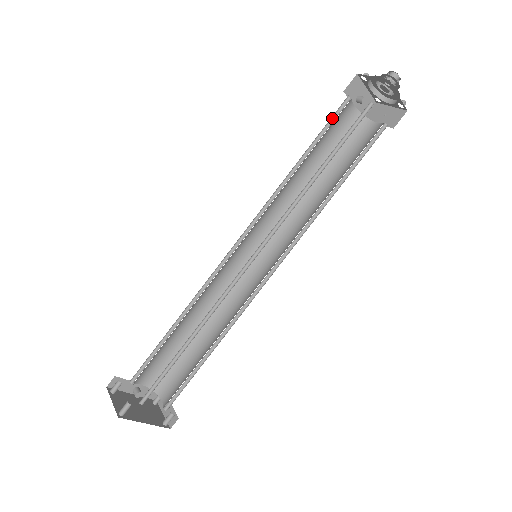
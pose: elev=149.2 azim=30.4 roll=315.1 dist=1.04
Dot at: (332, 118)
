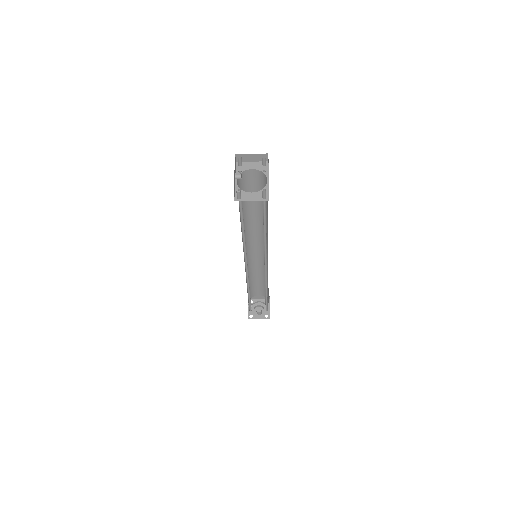
Dot at: occluded
